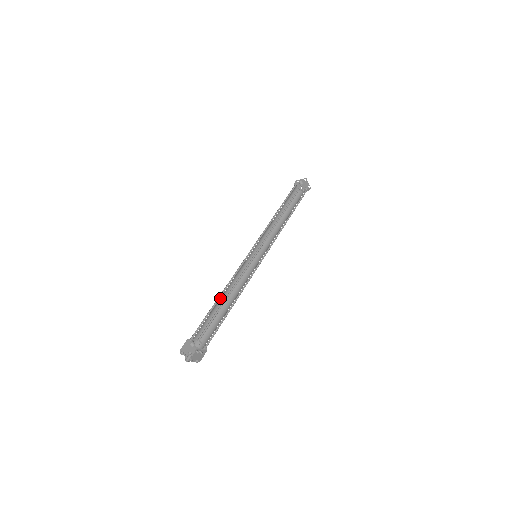
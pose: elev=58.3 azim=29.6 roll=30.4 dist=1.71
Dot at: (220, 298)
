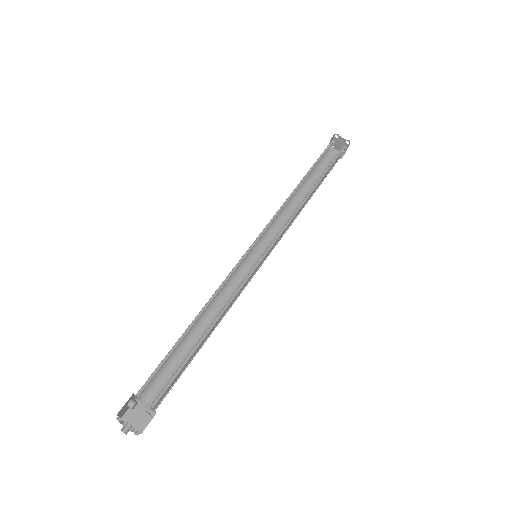
Dot at: (194, 329)
